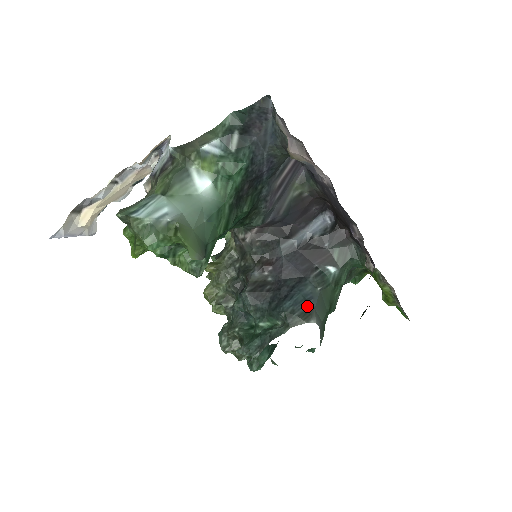
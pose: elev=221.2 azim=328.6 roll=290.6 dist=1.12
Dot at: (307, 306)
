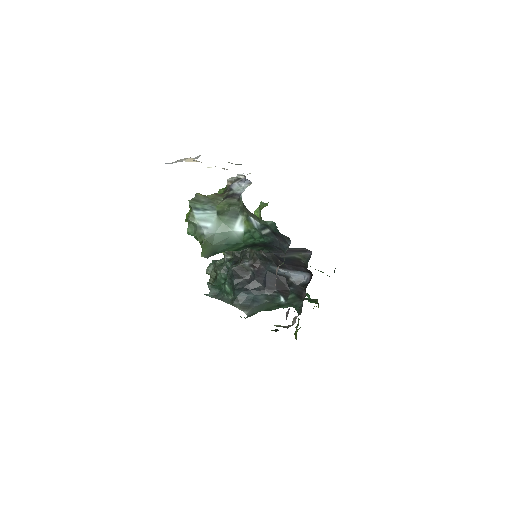
Dot at: (251, 304)
